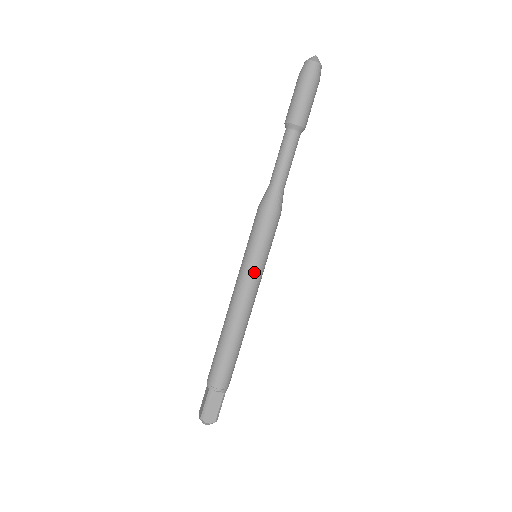
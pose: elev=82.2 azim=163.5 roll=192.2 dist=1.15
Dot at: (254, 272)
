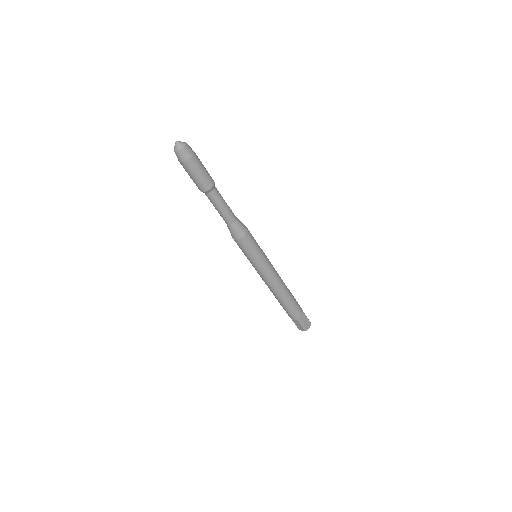
Dot at: (267, 264)
